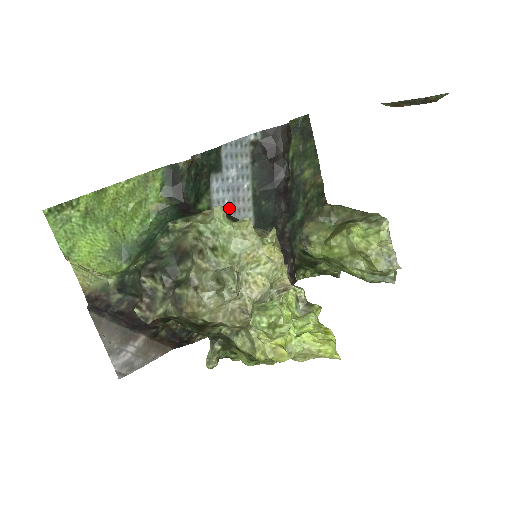
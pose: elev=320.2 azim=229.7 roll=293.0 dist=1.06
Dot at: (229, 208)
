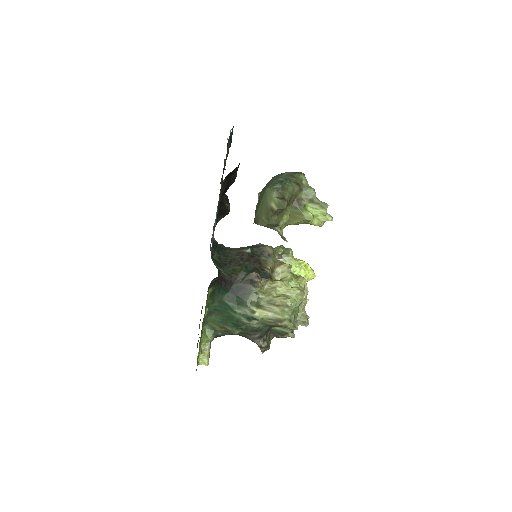
Dot at: occluded
